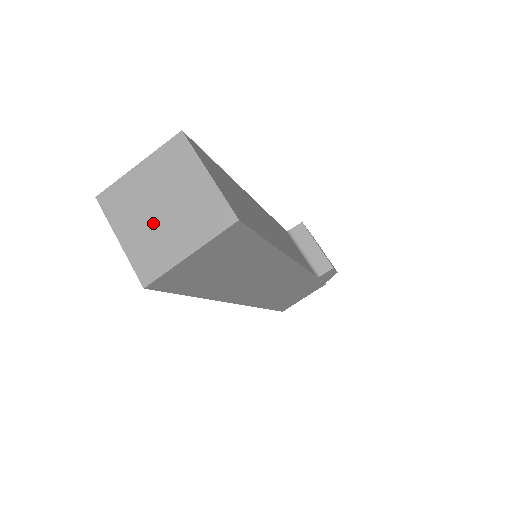
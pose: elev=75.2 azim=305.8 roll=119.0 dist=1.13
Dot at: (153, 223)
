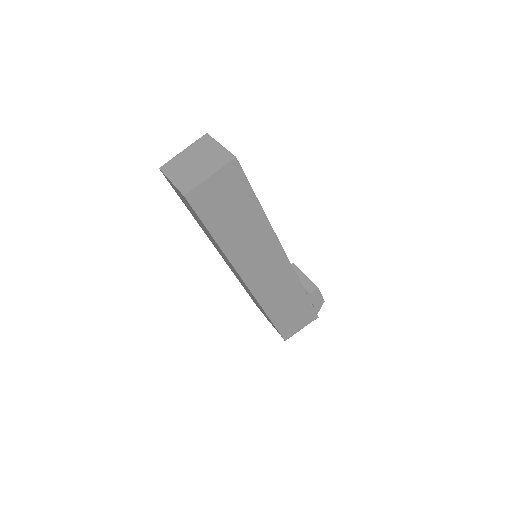
Dot at: (190, 170)
